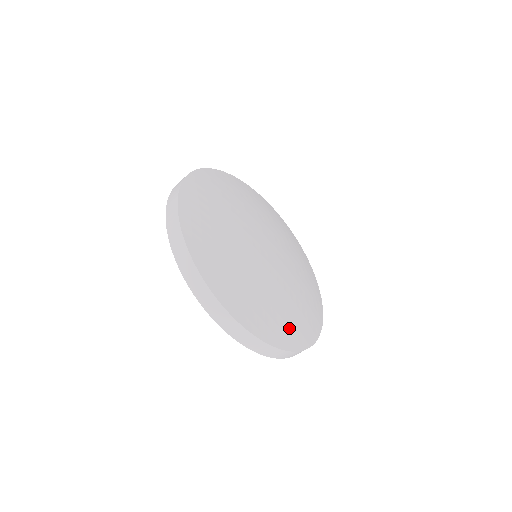
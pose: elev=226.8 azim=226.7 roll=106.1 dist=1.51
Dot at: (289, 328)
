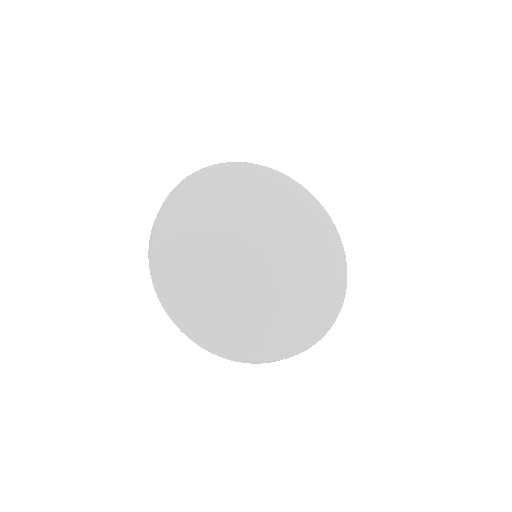
Dot at: (236, 332)
